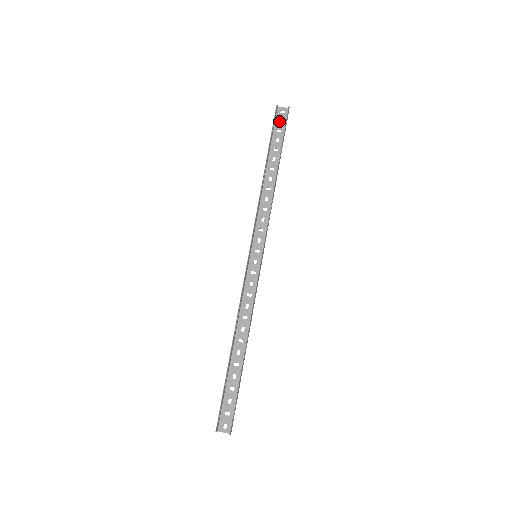
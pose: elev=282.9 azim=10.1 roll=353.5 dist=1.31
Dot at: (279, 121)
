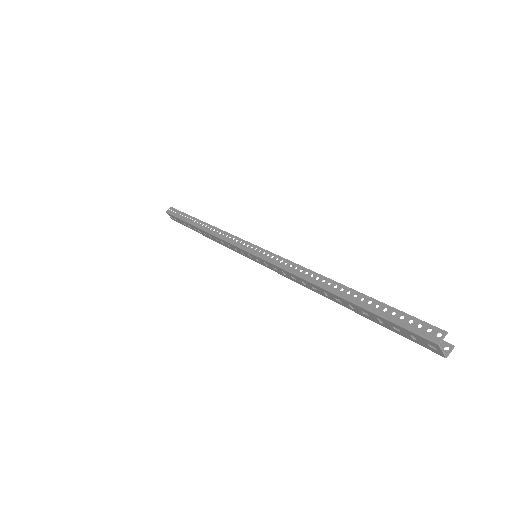
Dot at: (175, 218)
